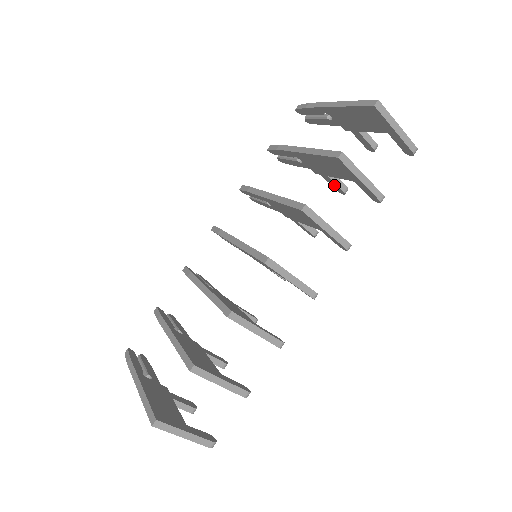
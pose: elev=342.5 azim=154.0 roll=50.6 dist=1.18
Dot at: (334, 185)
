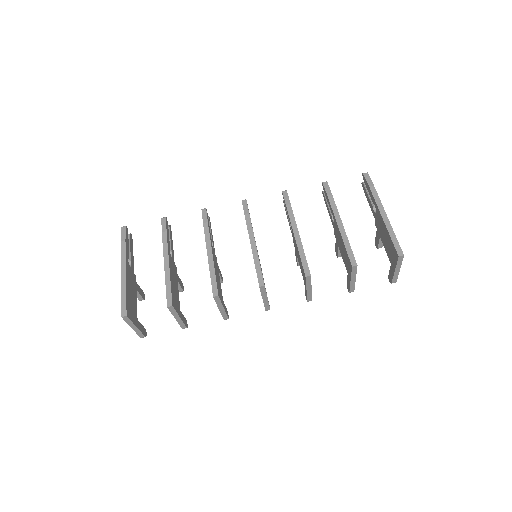
Dot at: (337, 249)
